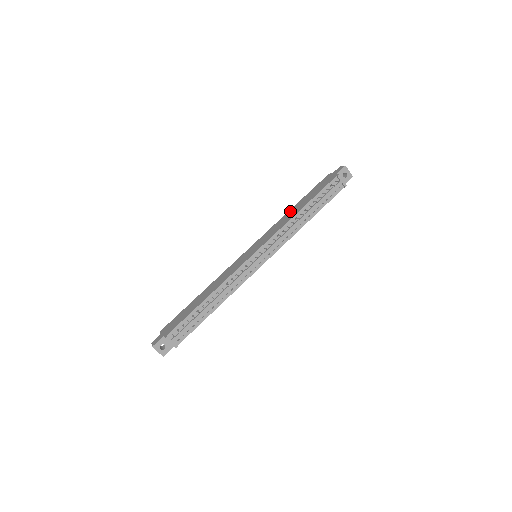
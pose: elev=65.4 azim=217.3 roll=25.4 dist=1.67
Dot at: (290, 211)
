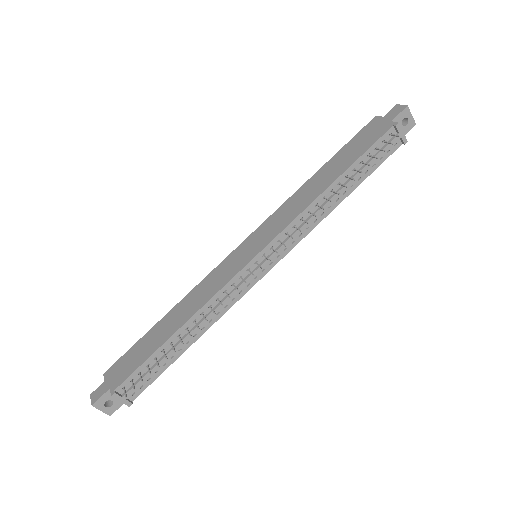
Dot at: (312, 180)
